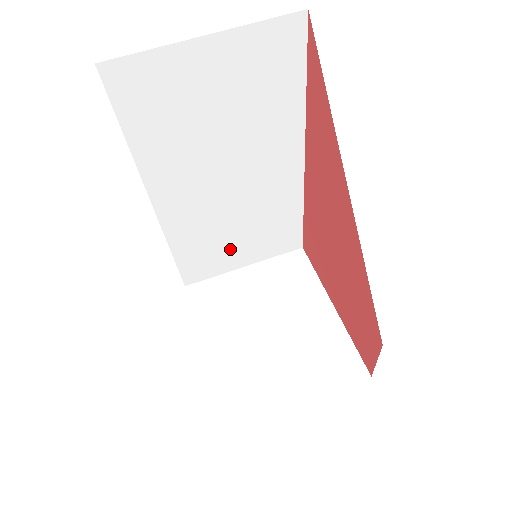
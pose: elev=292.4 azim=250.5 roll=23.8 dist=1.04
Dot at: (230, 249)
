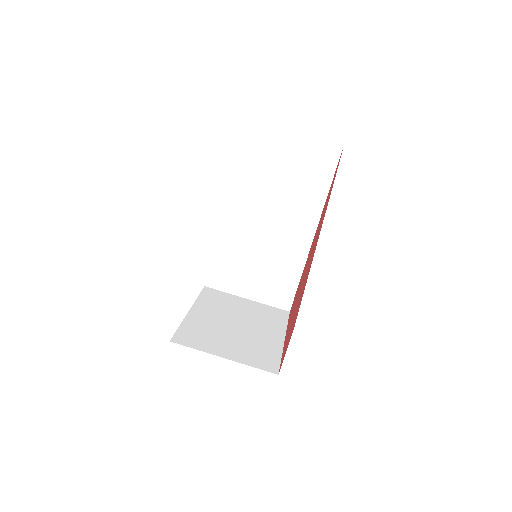
Dot at: (245, 275)
